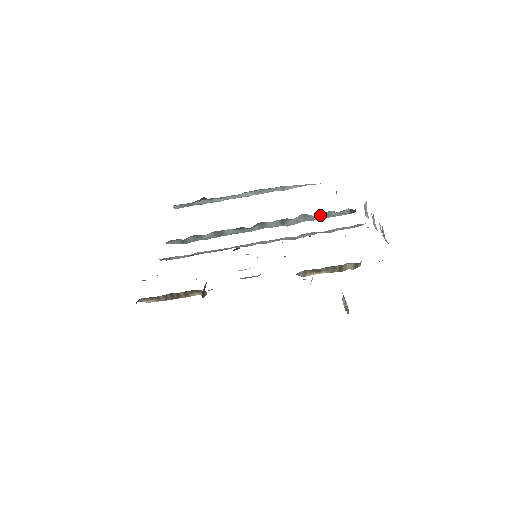
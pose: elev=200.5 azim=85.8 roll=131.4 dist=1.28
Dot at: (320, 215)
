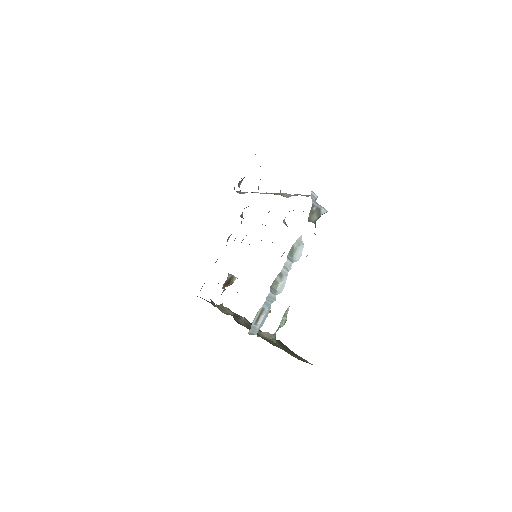
Dot at: occluded
